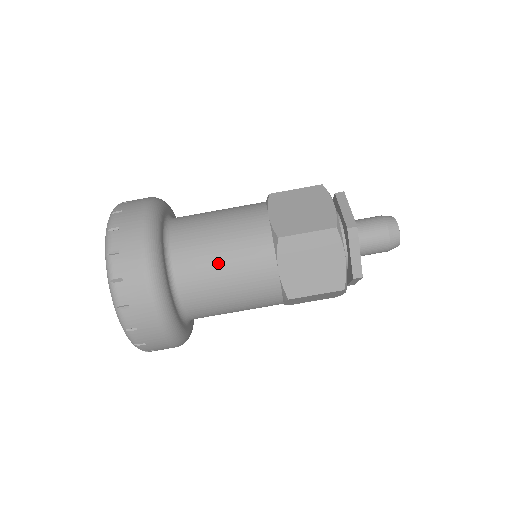
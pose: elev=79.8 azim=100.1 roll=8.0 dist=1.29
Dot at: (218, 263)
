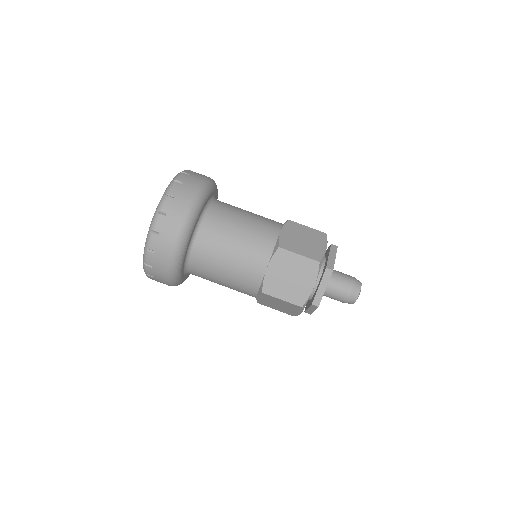
Dot at: (231, 242)
